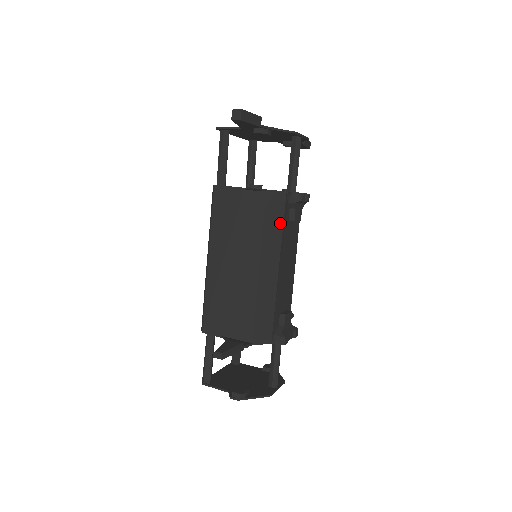
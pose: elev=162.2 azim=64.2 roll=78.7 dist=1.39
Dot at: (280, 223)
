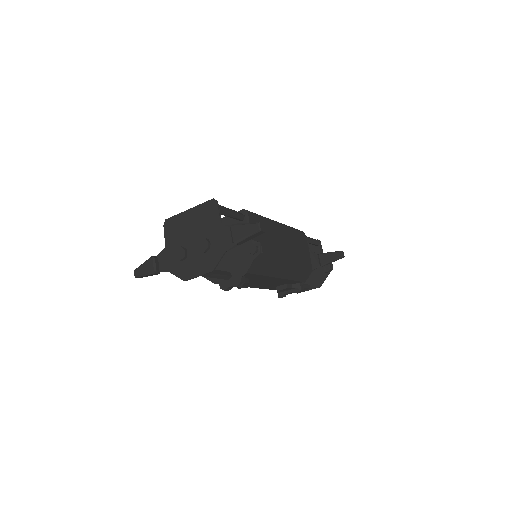
Dot at: occluded
